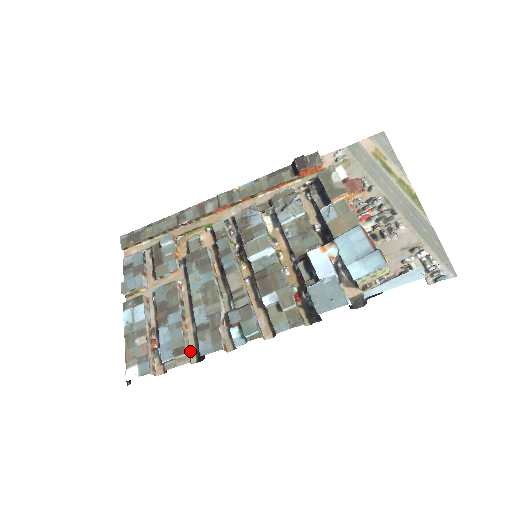
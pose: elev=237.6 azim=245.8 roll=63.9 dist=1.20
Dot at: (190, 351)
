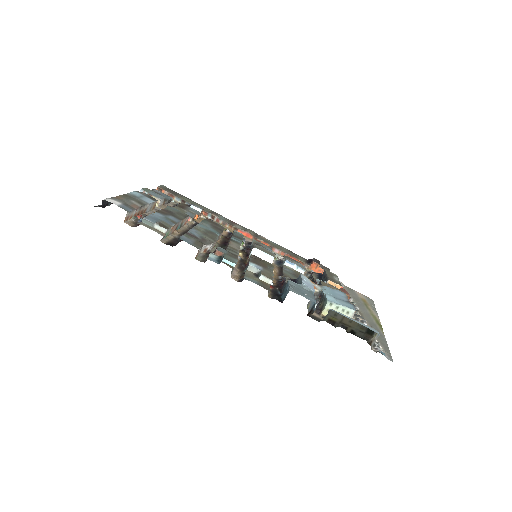
Dot at: (165, 238)
